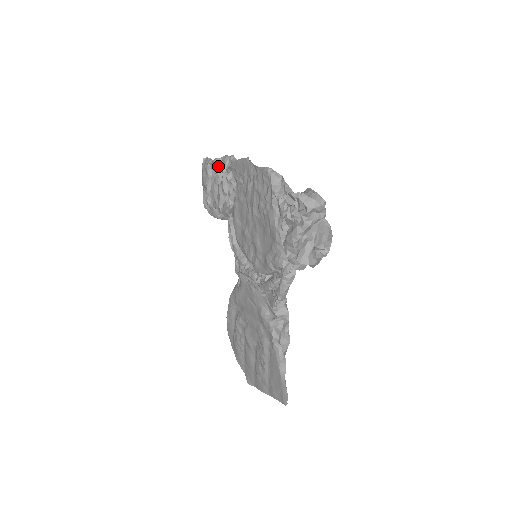
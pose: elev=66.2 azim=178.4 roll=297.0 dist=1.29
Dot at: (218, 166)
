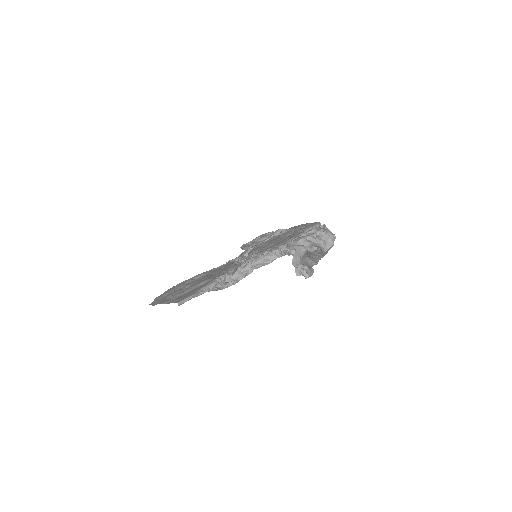
Dot at: (281, 230)
